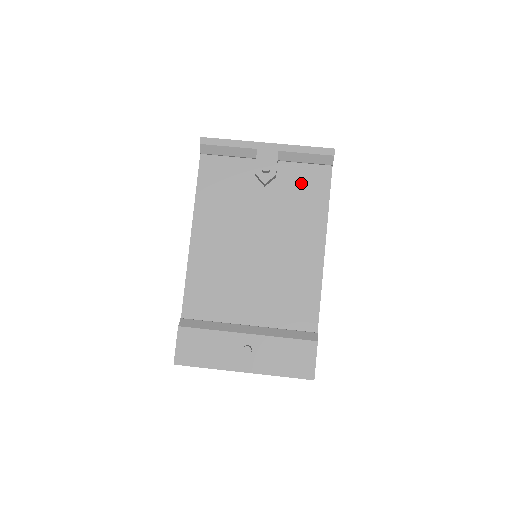
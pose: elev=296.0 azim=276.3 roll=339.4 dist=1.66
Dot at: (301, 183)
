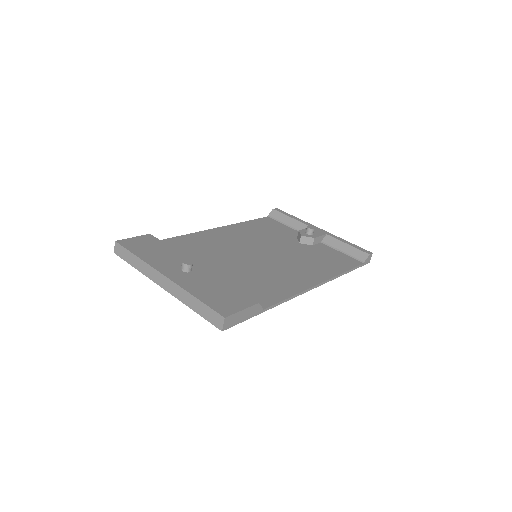
Dot at: (330, 256)
